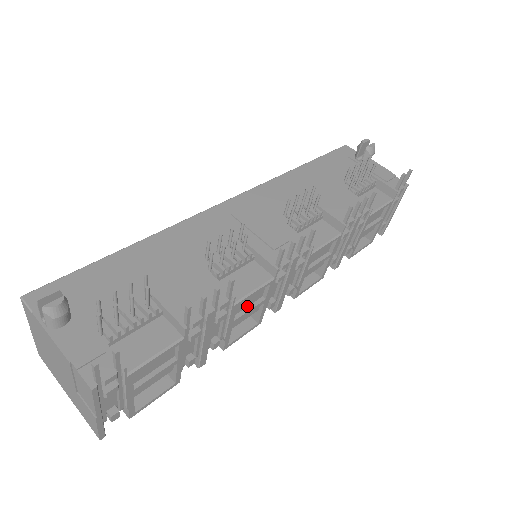
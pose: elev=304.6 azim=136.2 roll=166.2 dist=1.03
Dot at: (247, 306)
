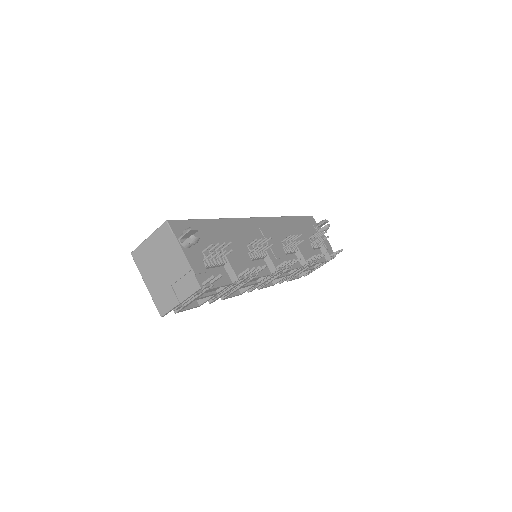
Dot at: (249, 282)
